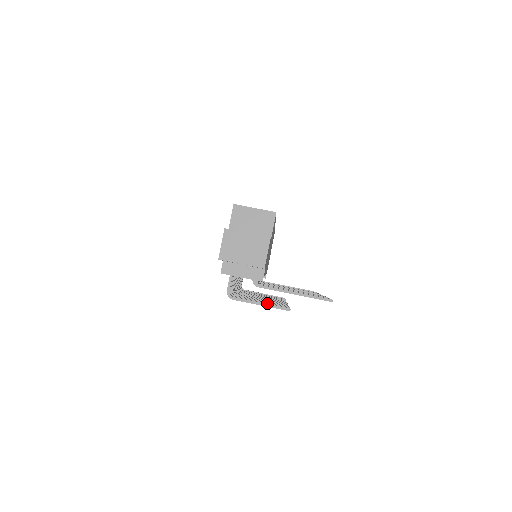
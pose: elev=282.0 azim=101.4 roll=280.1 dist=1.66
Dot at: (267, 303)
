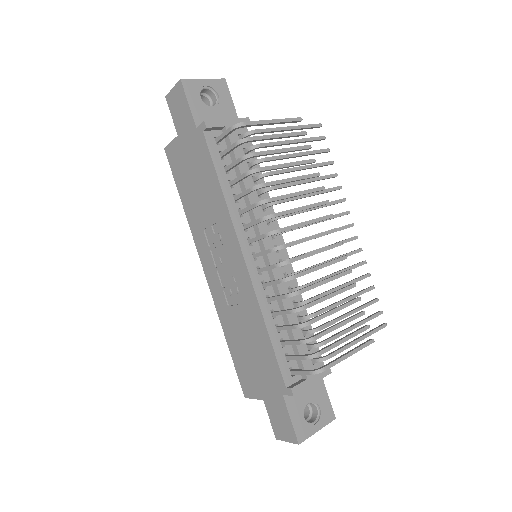
Dot at: (282, 135)
